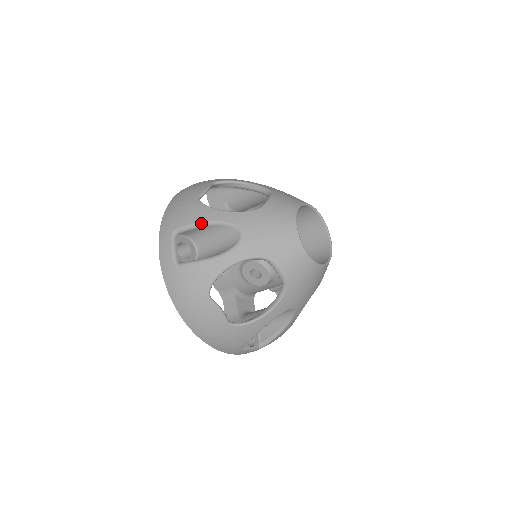
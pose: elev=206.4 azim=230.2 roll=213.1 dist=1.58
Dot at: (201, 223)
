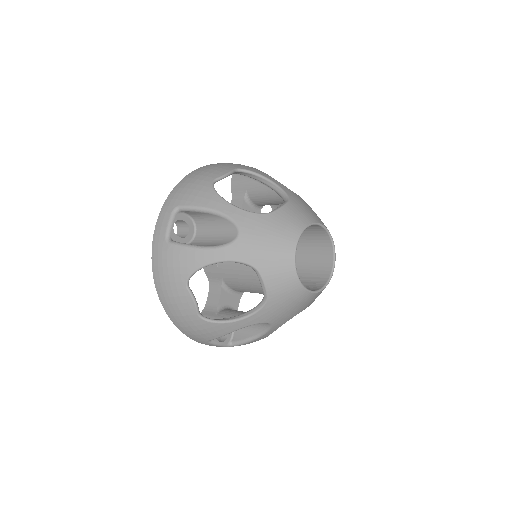
Dot at: occluded
